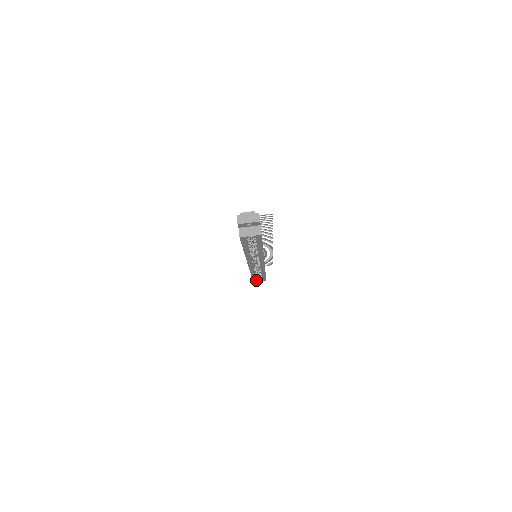
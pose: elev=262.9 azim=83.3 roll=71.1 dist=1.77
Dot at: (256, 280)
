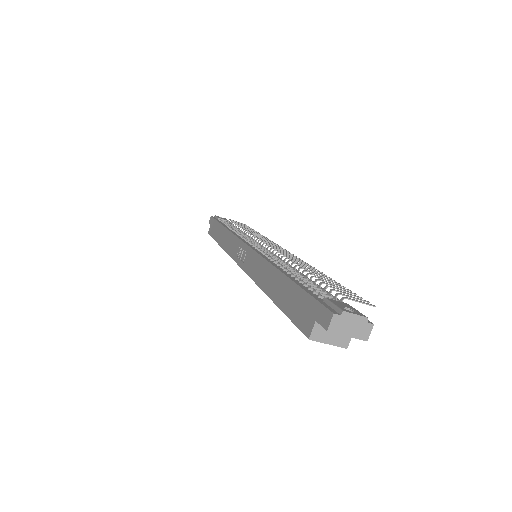
Dot at: occluded
